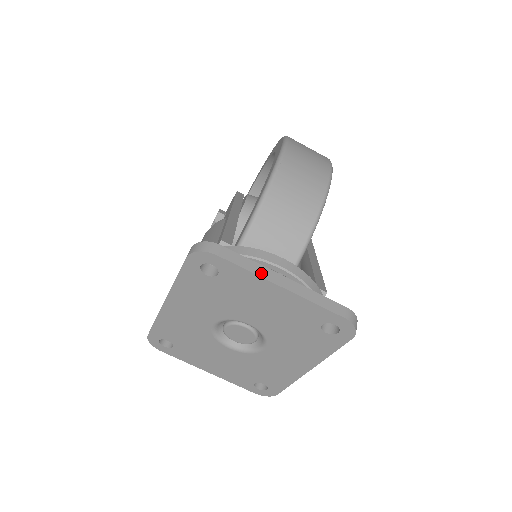
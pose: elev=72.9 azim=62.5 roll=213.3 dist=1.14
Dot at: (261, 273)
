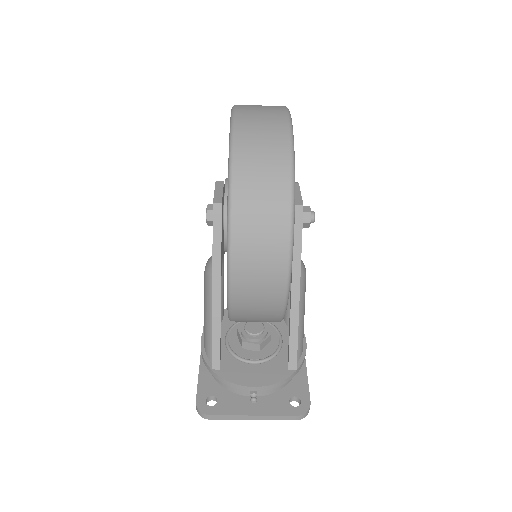
Dot at: (238, 419)
